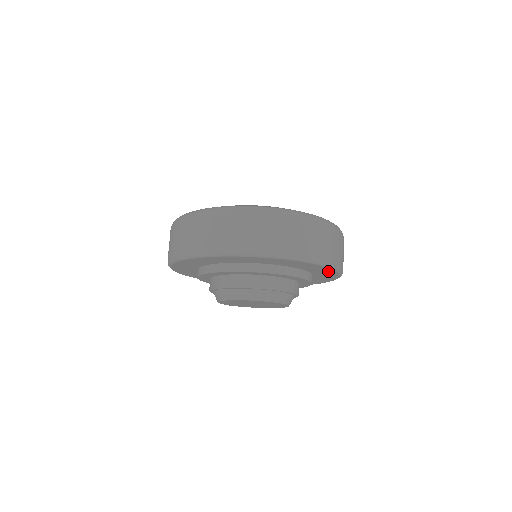
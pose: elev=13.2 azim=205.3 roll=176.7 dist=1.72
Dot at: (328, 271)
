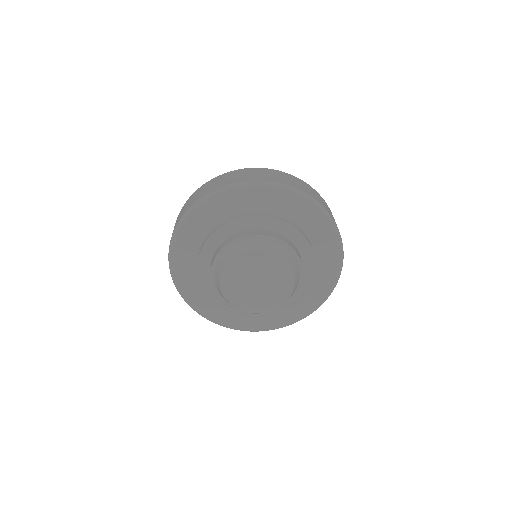
Dot at: (268, 194)
